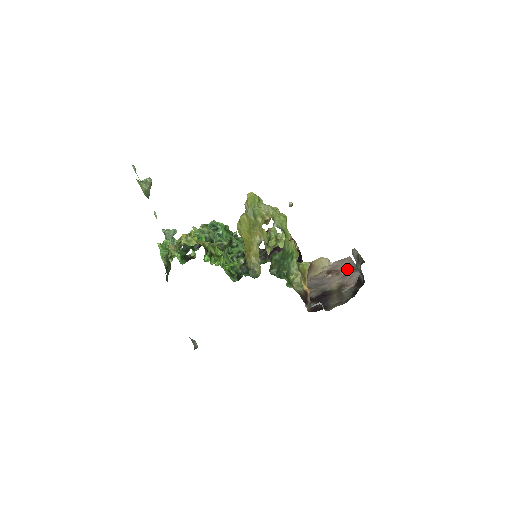
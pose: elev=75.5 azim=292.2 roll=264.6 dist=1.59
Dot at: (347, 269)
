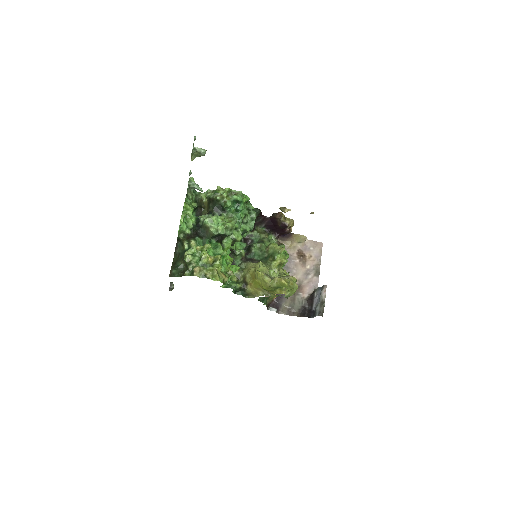
Dot at: (312, 265)
